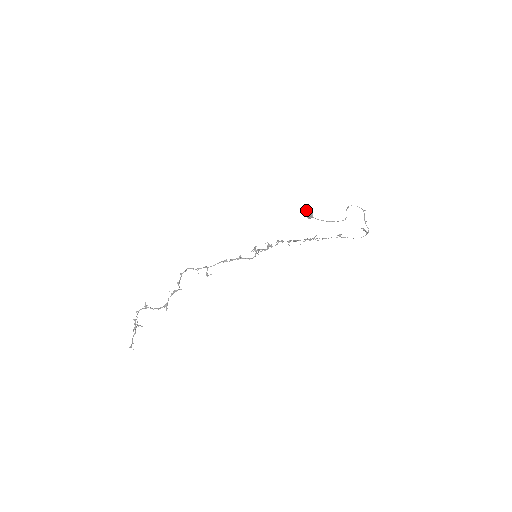
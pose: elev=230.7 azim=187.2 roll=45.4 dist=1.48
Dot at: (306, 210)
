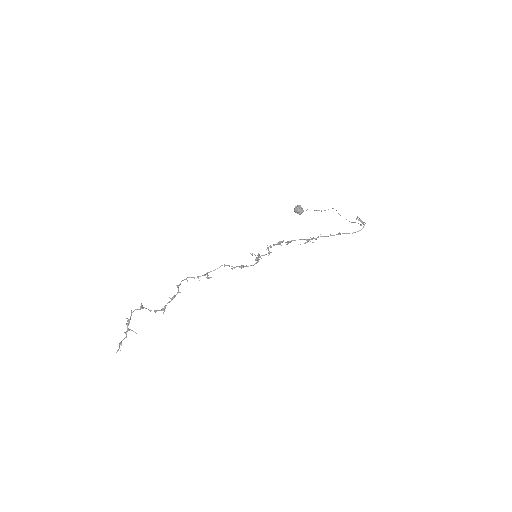
Dot at: (295, 206)
